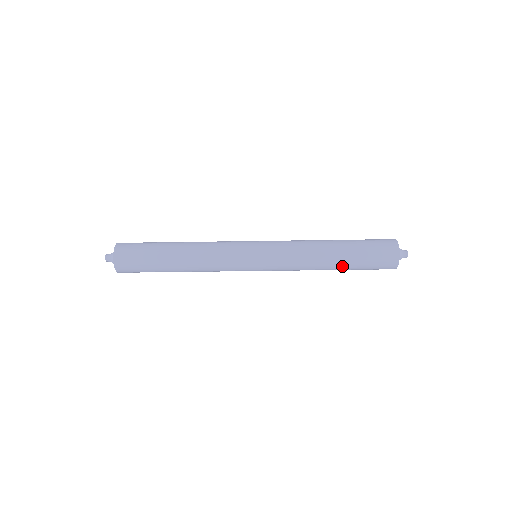
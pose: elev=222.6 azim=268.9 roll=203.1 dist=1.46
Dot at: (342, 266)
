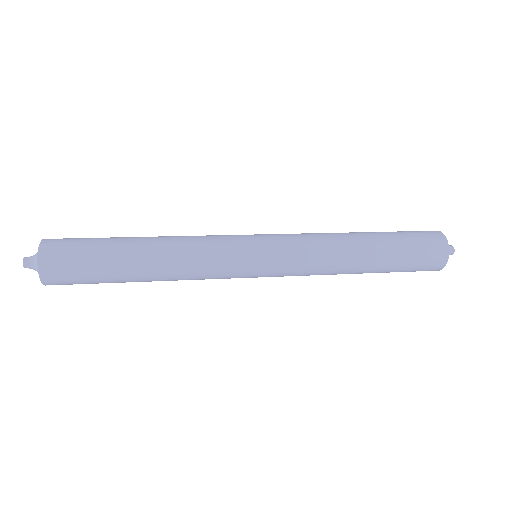
Dot at: occluded
